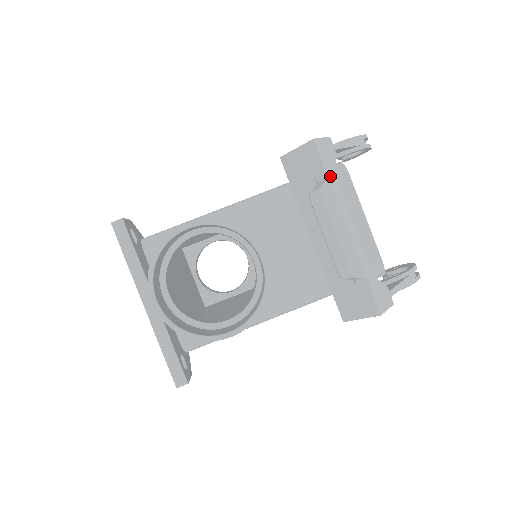
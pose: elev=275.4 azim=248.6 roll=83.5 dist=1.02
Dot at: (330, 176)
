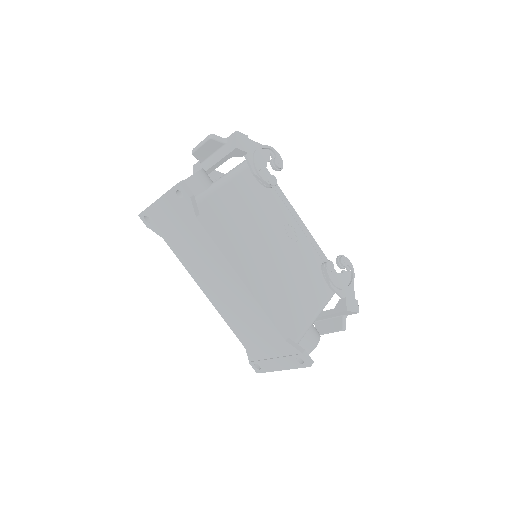
Dot at: occluded
